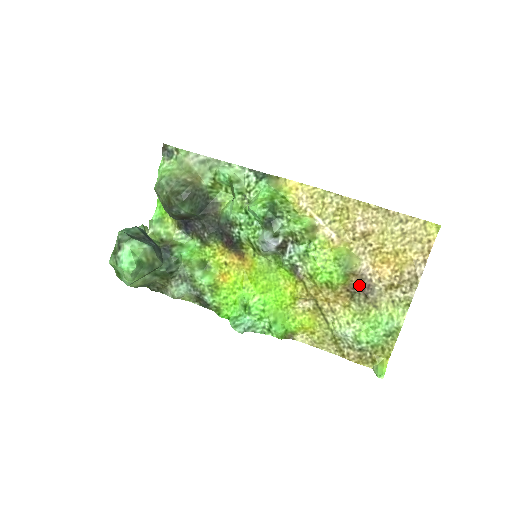
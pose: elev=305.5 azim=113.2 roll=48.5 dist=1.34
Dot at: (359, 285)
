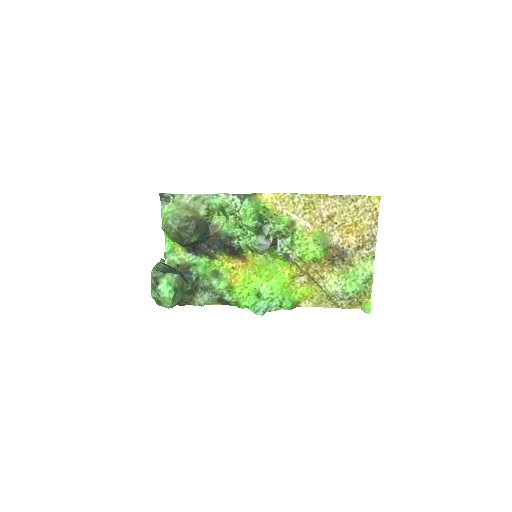
Dot at: (336, 254)
